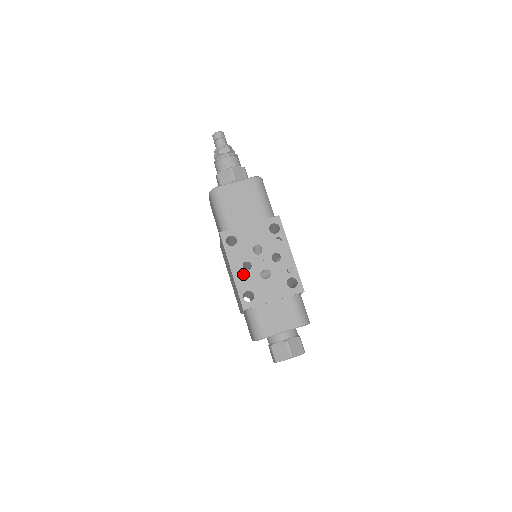
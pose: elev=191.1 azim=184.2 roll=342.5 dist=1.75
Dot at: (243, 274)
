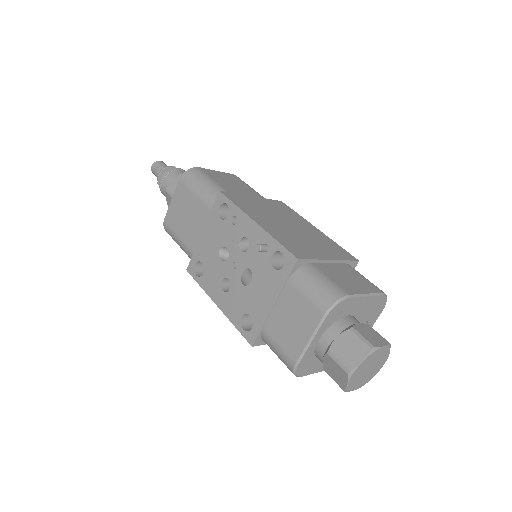
Dot at: (227, 299)
